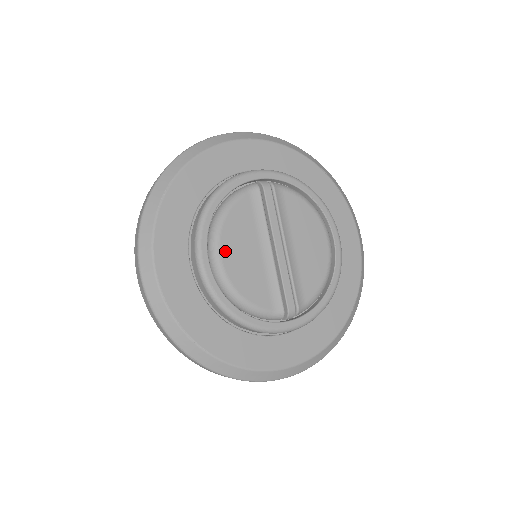
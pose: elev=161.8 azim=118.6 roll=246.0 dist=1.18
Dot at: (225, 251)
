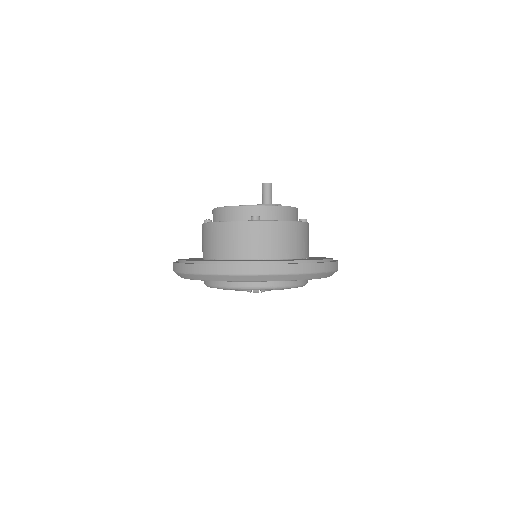
Dot at: occluded
